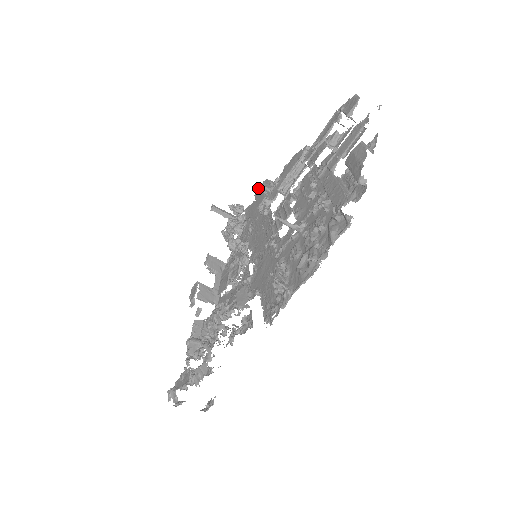
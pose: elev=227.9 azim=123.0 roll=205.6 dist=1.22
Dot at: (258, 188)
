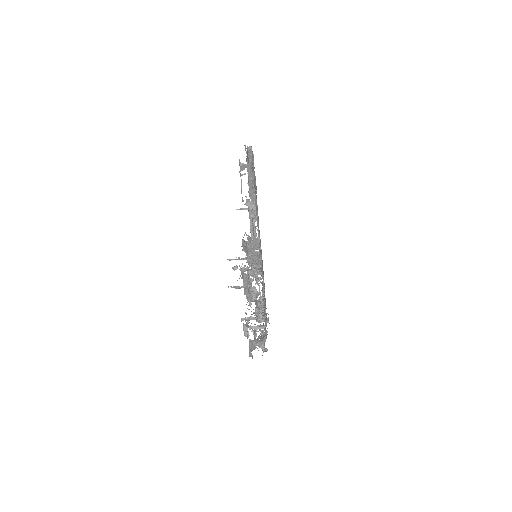
Dot at: occluded
